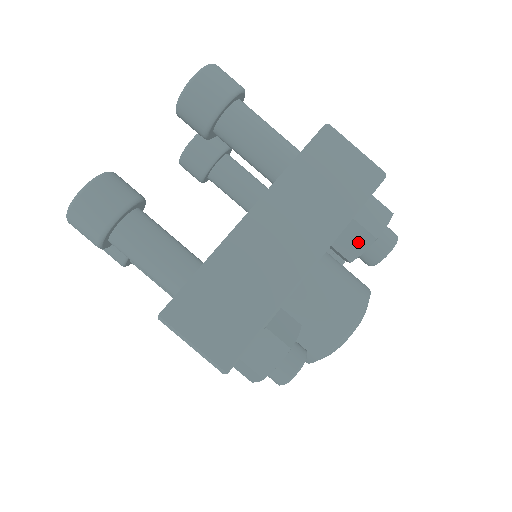
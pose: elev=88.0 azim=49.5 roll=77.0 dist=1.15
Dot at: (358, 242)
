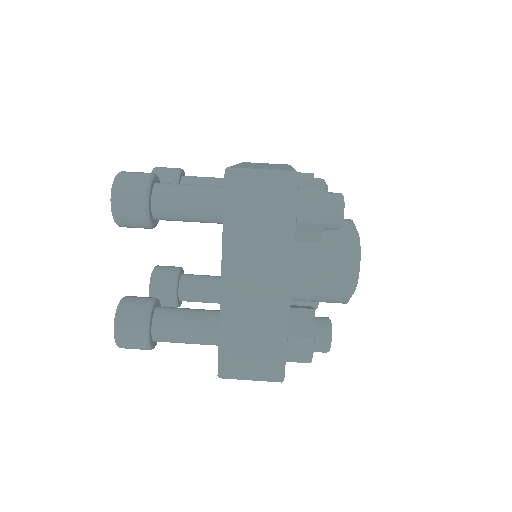
Dot at: occluded
